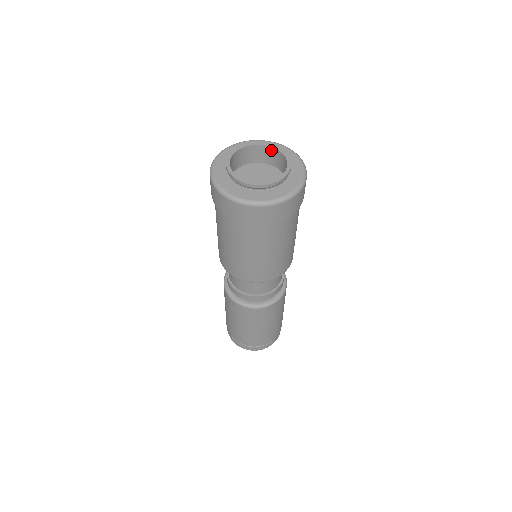
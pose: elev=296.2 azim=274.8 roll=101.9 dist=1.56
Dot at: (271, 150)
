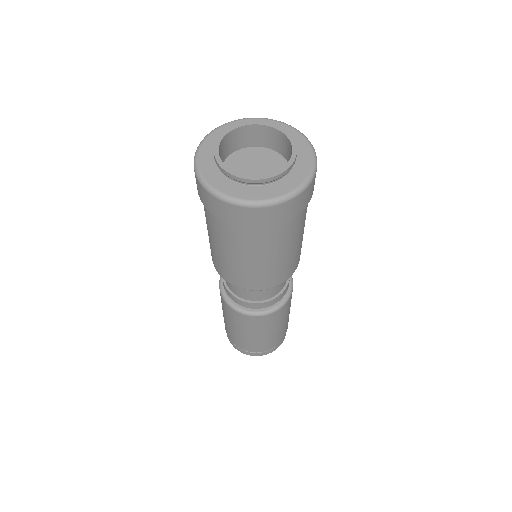
Dot at: (266, 129)
